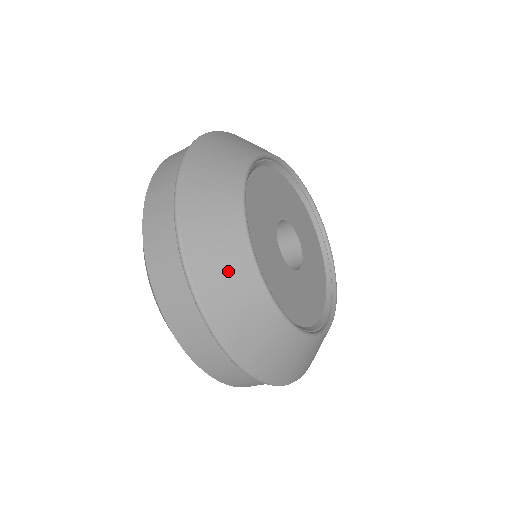
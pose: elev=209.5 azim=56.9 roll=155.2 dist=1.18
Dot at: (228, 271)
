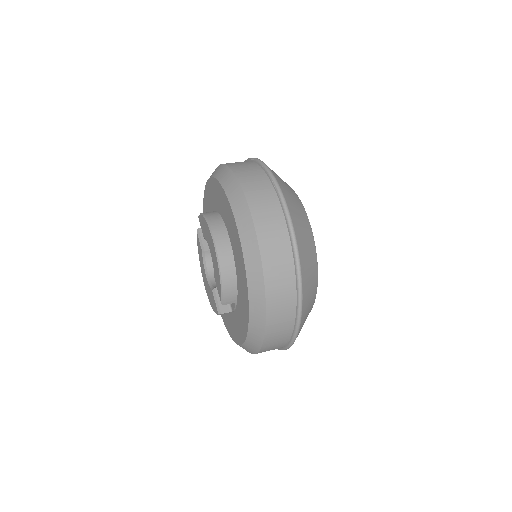
Dot at: occluded
